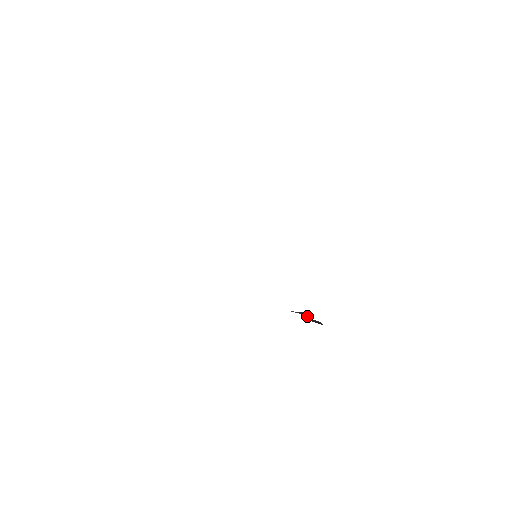
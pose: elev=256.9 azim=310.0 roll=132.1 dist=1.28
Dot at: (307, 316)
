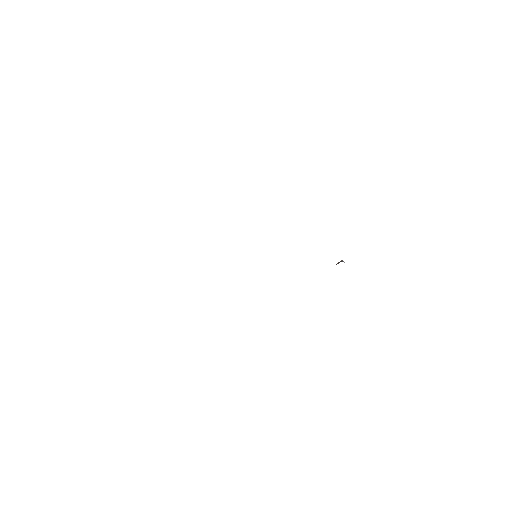
Dot at: (338, 263)
